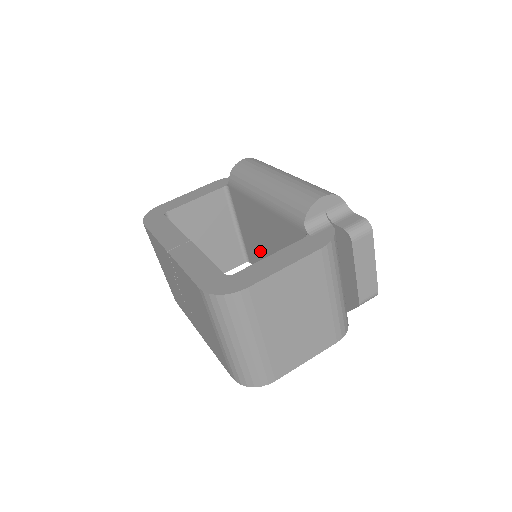
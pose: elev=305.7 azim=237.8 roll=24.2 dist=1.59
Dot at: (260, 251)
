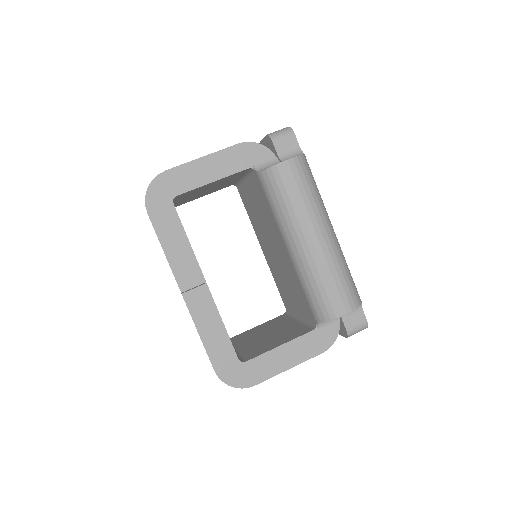
Dot at: (257, 220)
